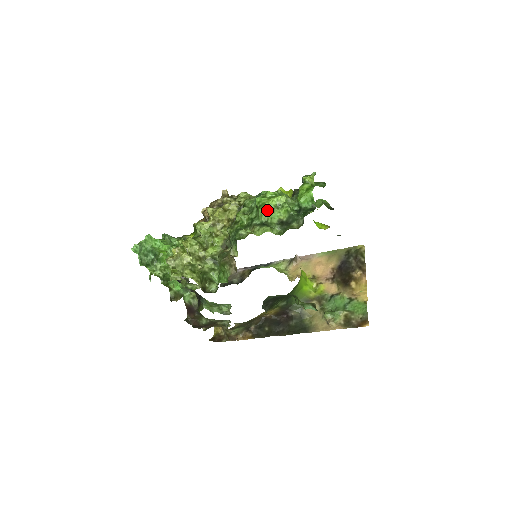
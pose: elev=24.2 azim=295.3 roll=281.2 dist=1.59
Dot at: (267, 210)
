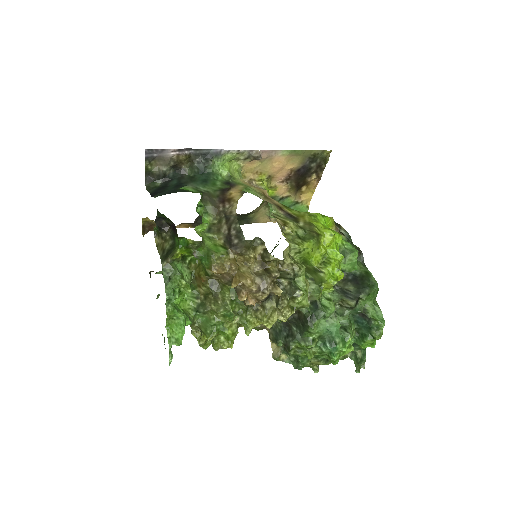
Dot at: occluded
